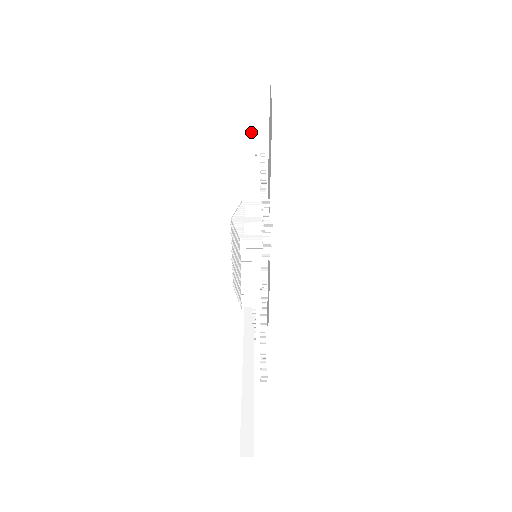
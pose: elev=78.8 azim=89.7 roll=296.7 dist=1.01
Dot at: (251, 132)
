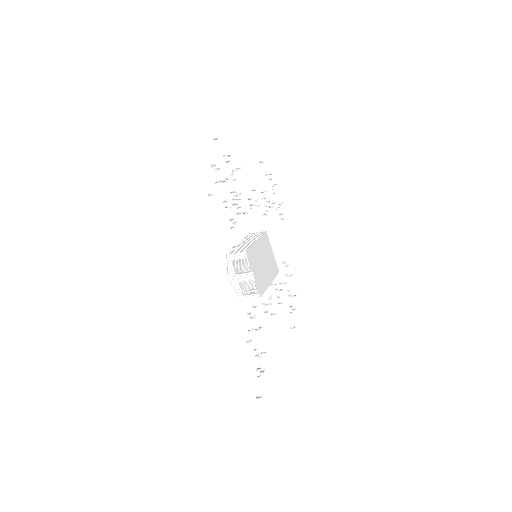
Dot at: occluded
